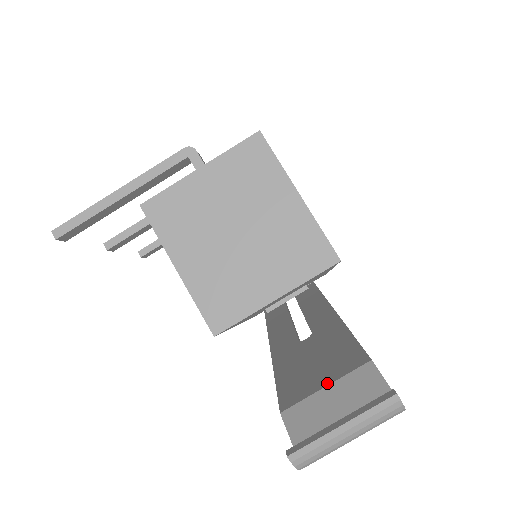
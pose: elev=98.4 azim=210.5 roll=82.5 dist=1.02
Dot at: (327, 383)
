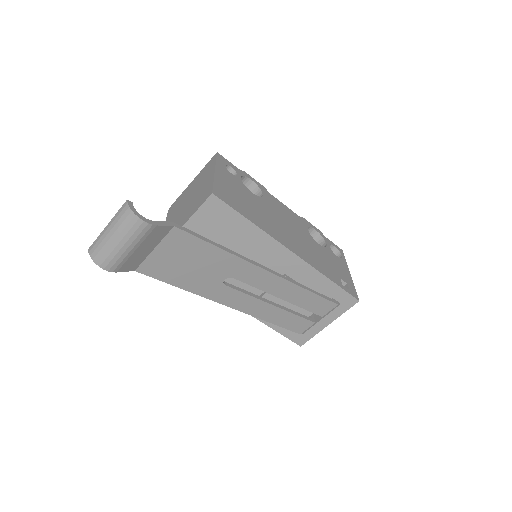
Dot at: occluded
